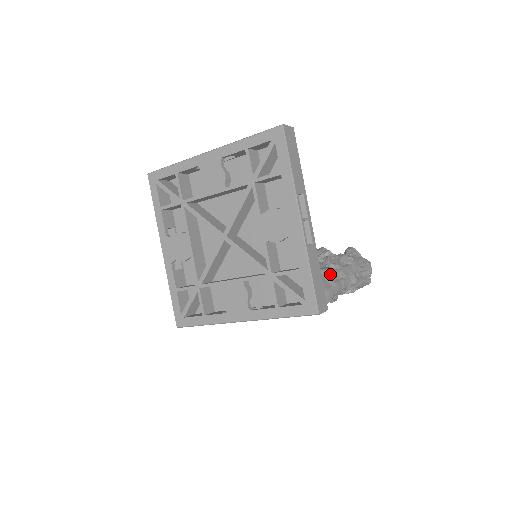
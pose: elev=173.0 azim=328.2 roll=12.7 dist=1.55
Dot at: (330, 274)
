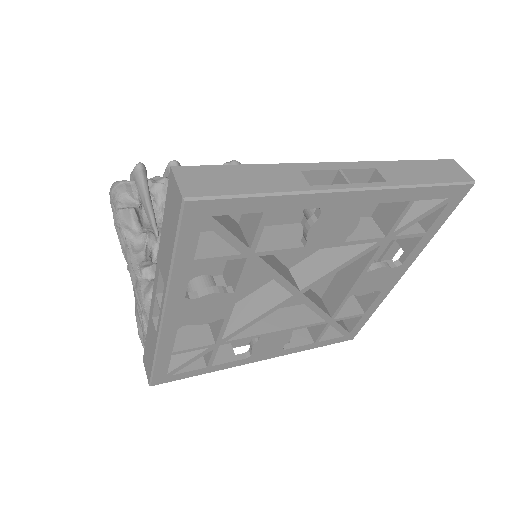
Dot at: occluded
